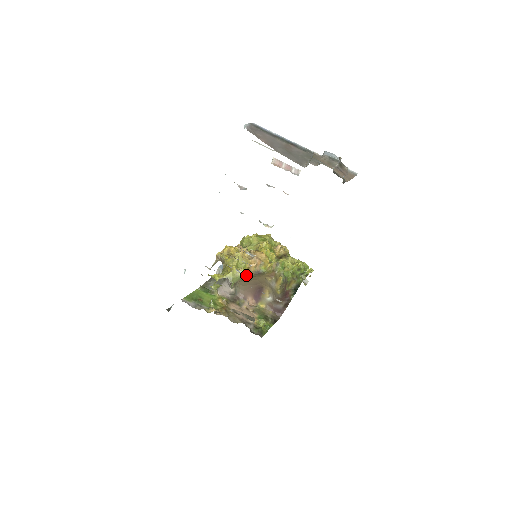
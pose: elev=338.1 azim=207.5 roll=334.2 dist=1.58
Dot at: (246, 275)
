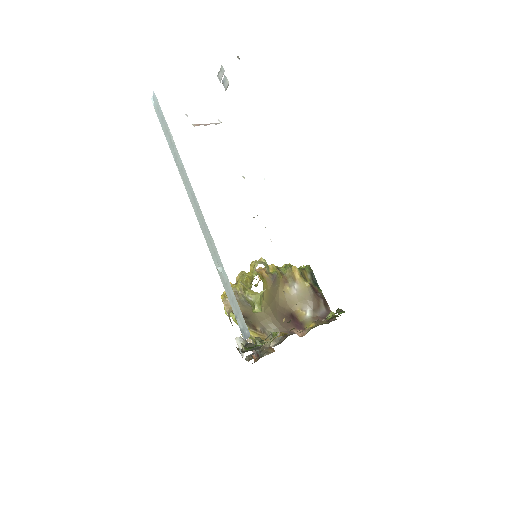
Dot at: (267, 289)
